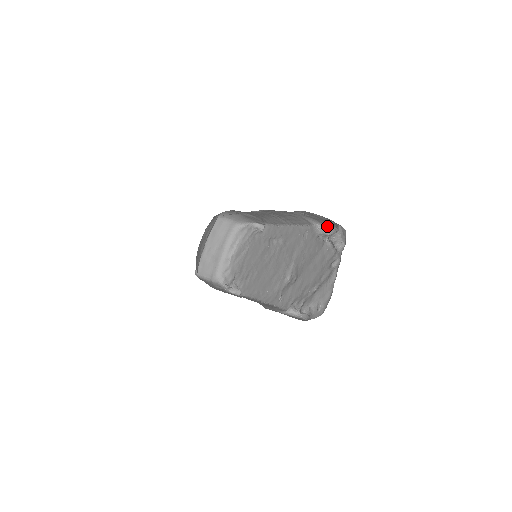
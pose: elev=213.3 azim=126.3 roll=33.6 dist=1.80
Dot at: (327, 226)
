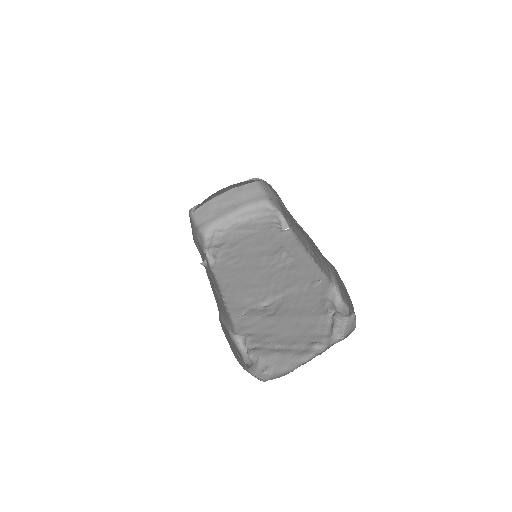
Dot at: (343, 297)
